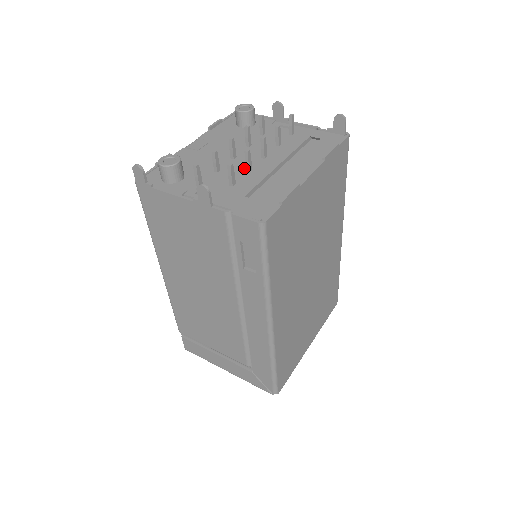
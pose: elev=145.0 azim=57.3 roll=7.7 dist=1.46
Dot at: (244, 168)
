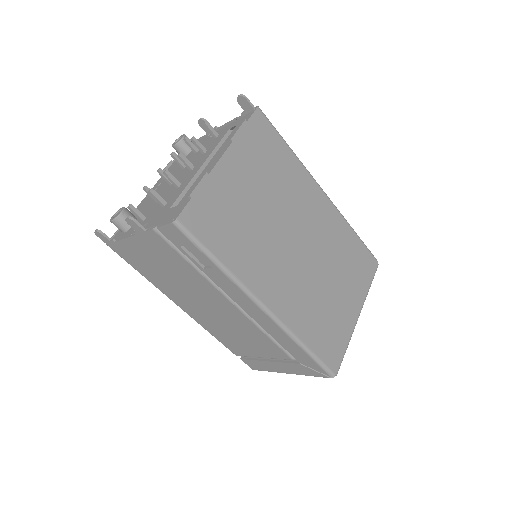
Dot at: (176, 187)
